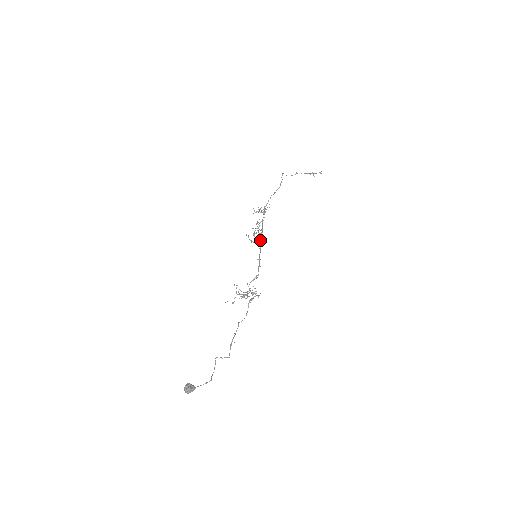
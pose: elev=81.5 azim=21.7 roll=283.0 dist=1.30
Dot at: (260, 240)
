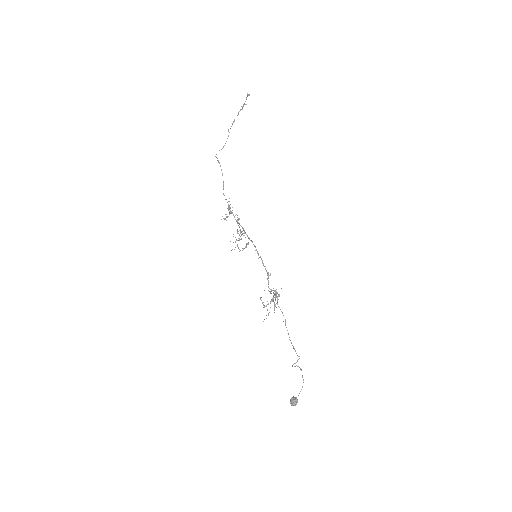
Dot at: occluded
